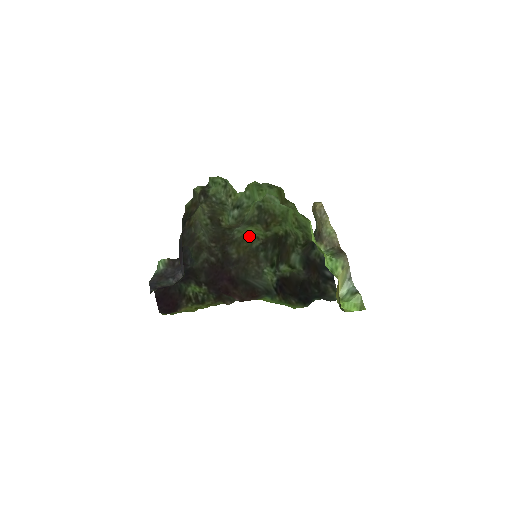
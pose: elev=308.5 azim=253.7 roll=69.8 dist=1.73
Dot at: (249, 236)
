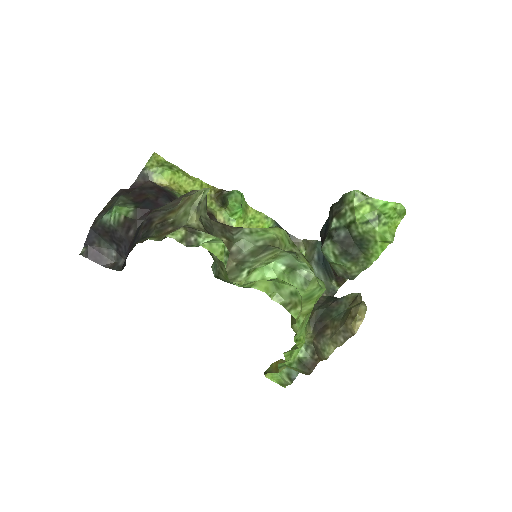
Dot at: occluded
